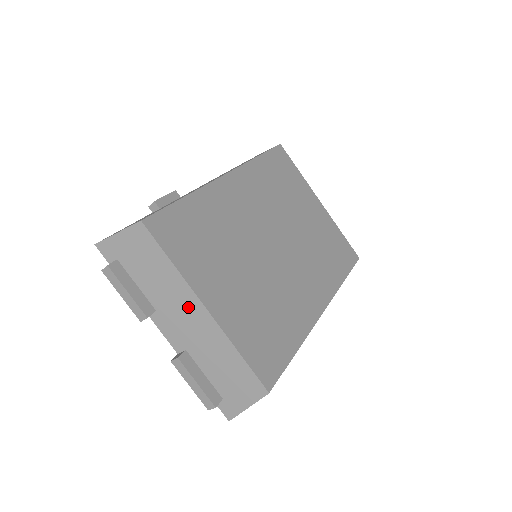
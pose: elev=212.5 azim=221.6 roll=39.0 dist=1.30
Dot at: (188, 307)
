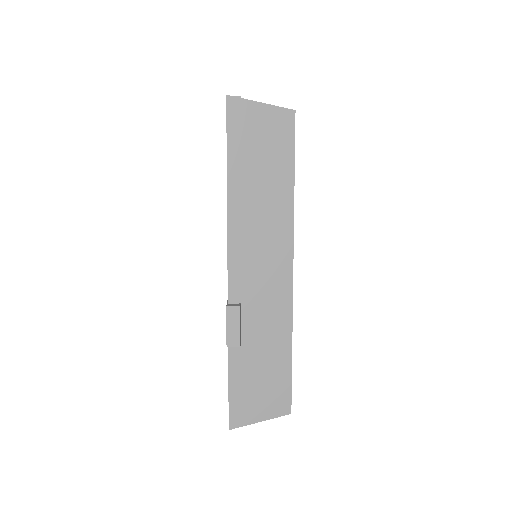
Dot at: occluded
